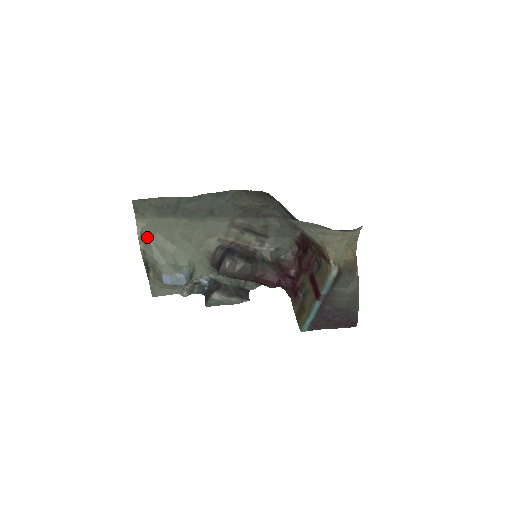
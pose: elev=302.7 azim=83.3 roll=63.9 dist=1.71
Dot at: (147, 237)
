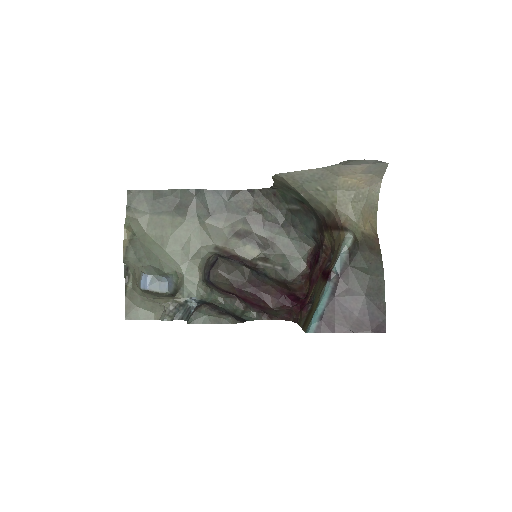
Dot at: (134, 234)
